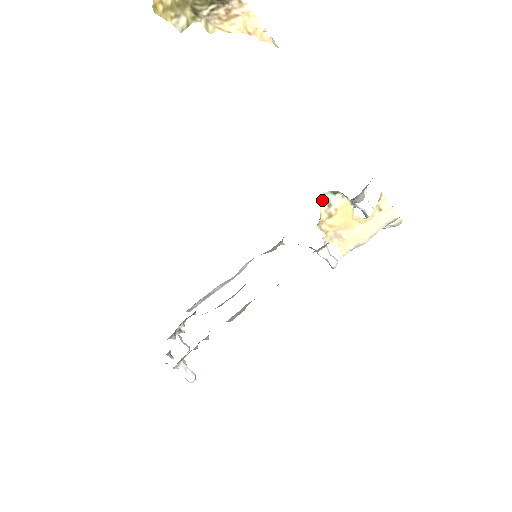
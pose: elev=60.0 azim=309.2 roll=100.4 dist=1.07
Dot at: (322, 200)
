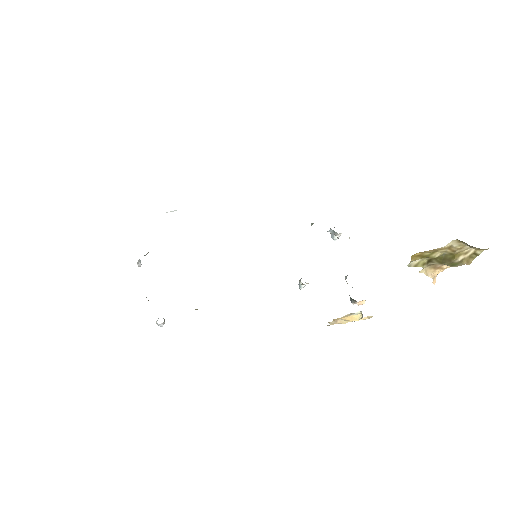
Dot at: (350, 314)
